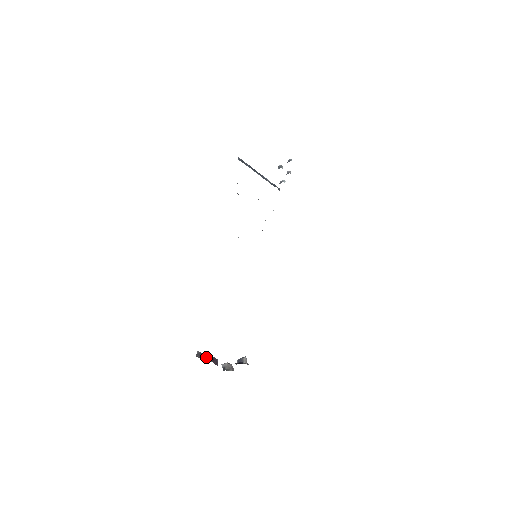
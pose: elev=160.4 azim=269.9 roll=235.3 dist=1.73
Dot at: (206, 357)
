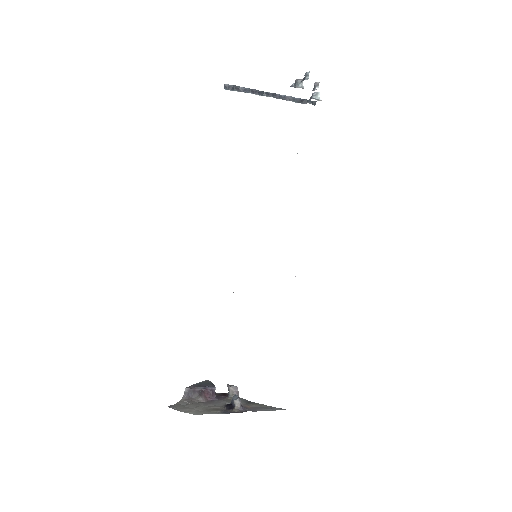
Dot at: (197, 393)
